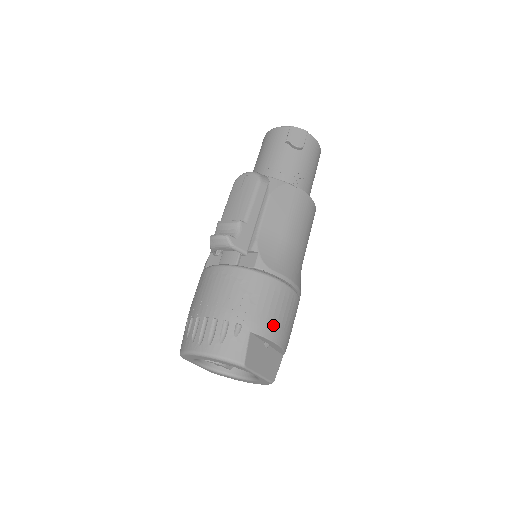
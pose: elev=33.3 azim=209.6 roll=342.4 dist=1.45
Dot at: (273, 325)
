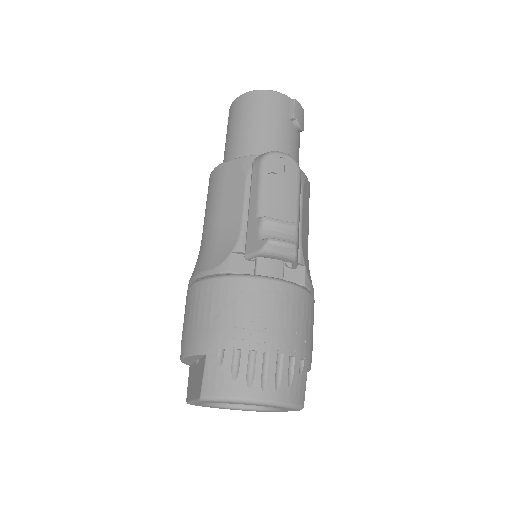
Dot at: occluded
